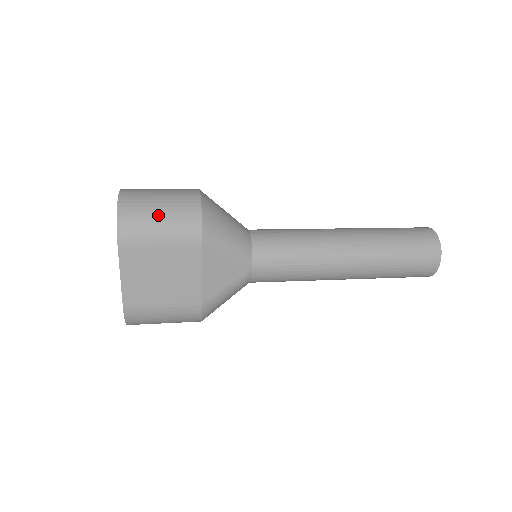
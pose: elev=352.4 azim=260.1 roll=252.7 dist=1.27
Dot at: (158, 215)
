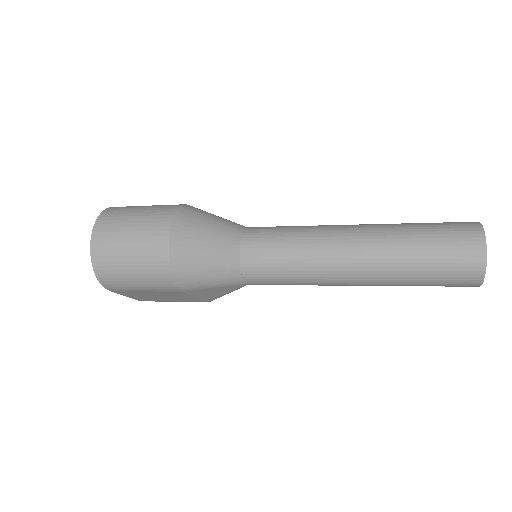
Dot at: (131, 274)
